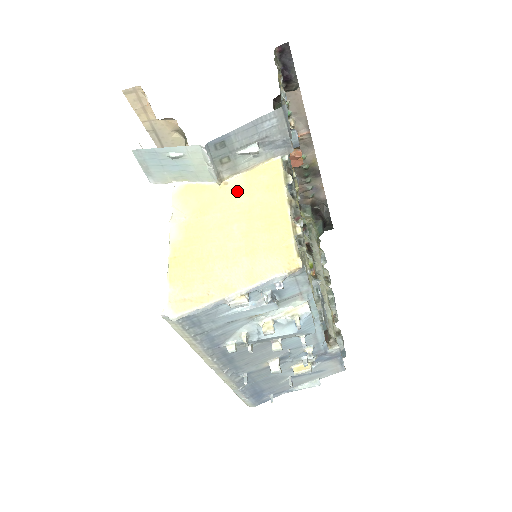
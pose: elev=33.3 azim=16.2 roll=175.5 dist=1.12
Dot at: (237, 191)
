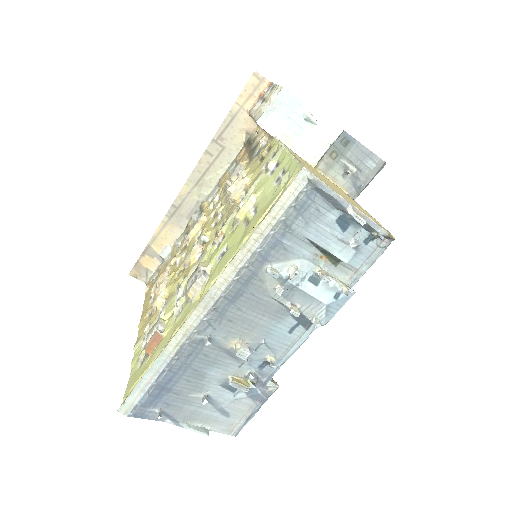
Dot at: occluded
